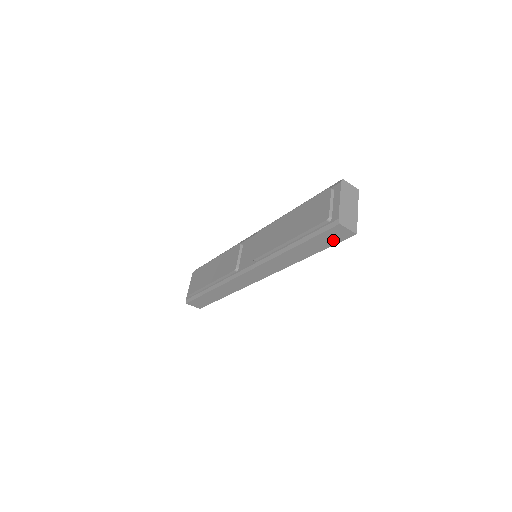
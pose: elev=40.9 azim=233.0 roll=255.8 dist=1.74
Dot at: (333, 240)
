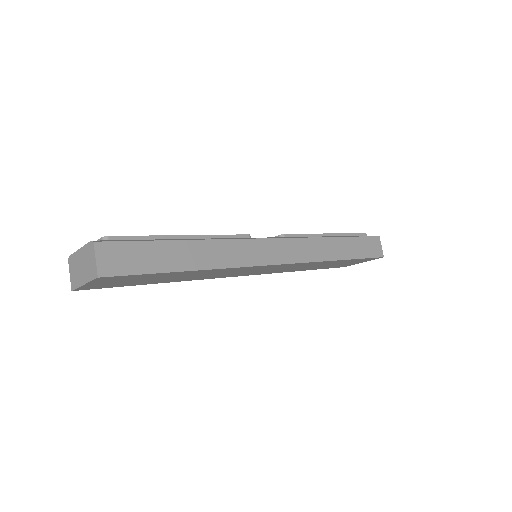
Dot at: (368, 252)
